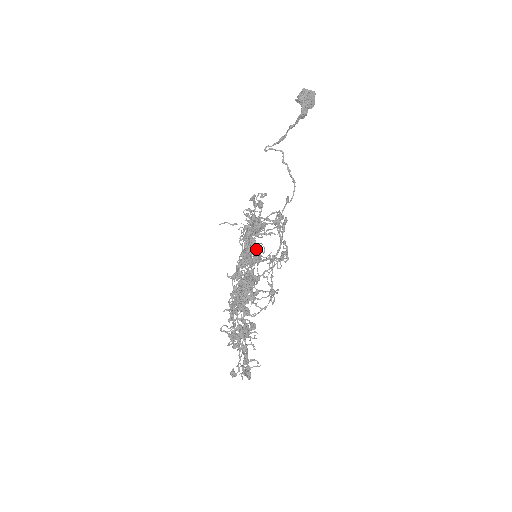
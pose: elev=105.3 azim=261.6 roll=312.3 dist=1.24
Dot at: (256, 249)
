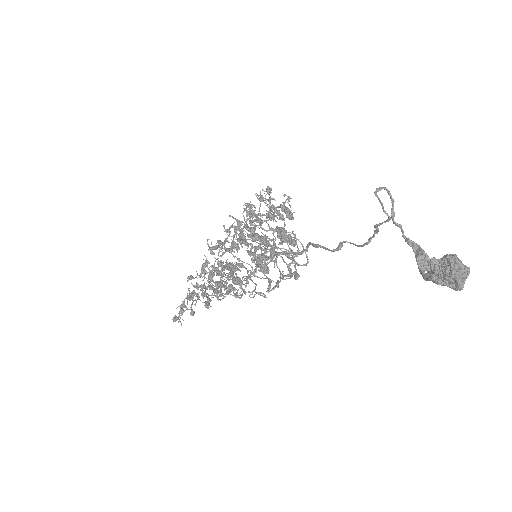
Dot at: occluded
